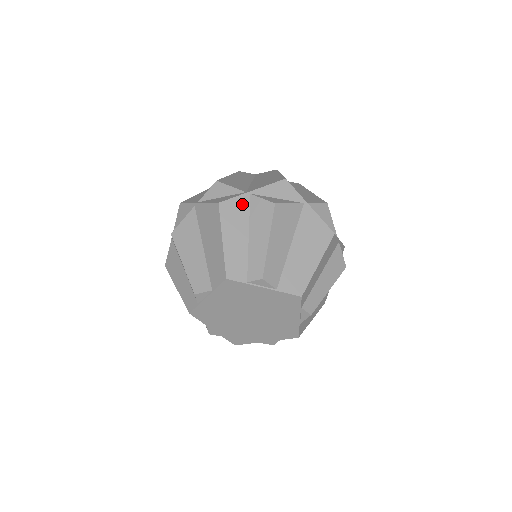
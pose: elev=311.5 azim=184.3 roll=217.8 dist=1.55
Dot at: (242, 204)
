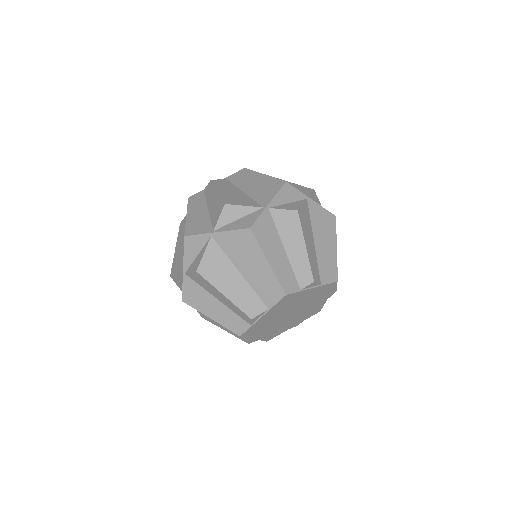
Dot at: (267, 221)
